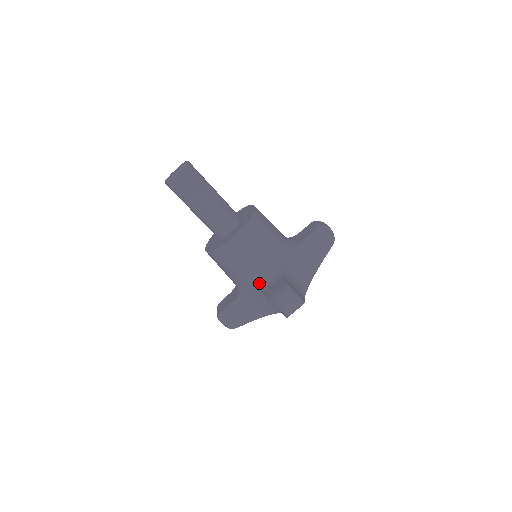
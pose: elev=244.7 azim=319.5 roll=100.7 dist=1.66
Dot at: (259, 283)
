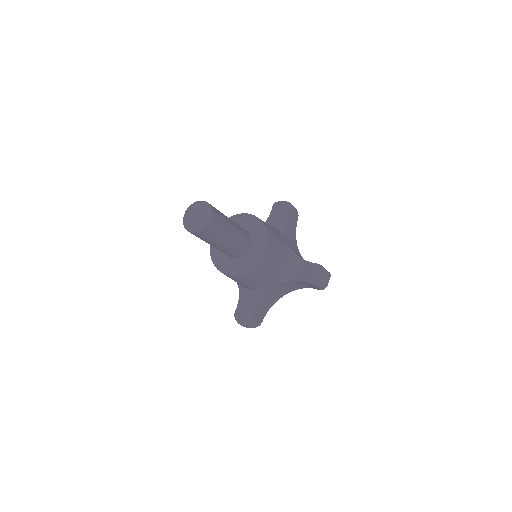
Dot at: (284, 277)
